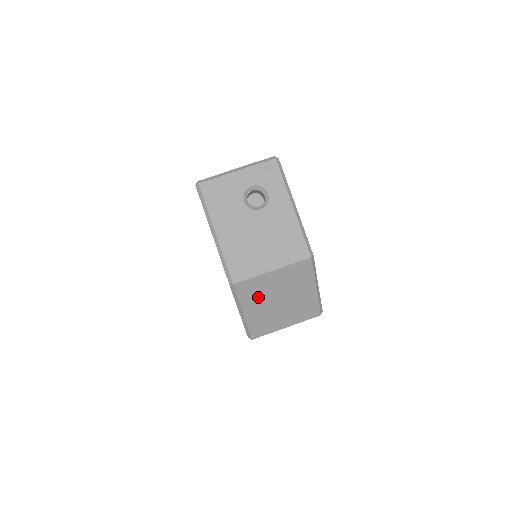
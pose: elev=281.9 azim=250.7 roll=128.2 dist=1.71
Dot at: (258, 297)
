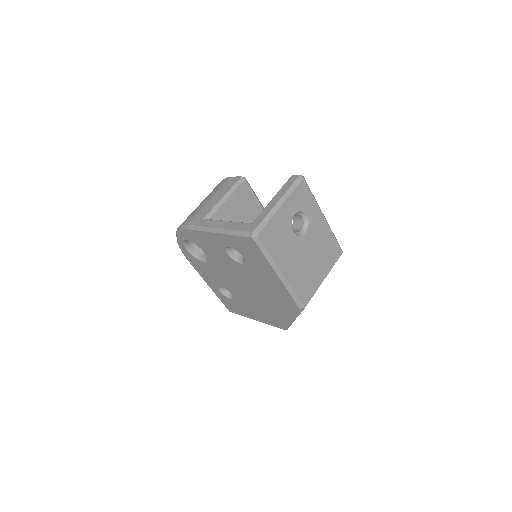
Dot at: occluded
